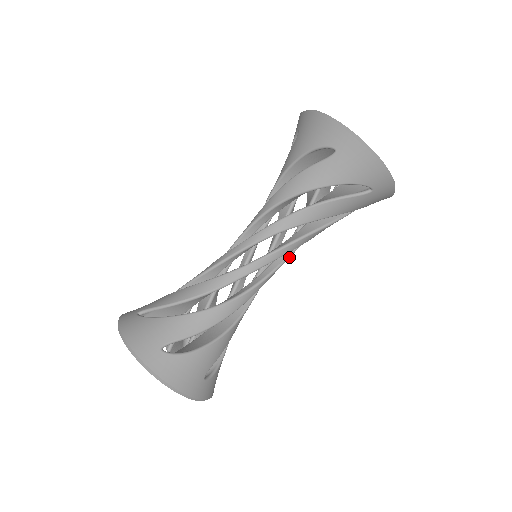
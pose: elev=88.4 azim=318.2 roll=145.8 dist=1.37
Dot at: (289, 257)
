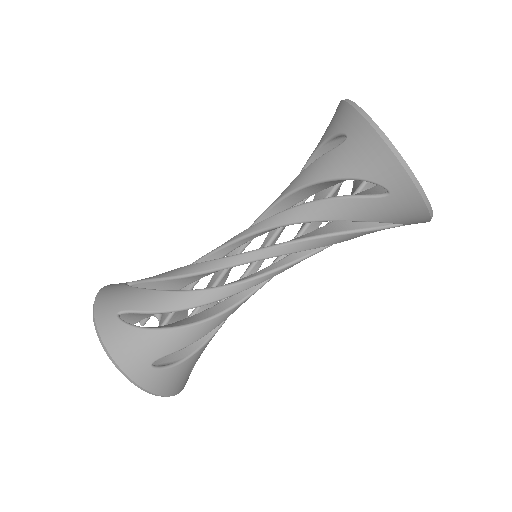
Dot at: occluded
